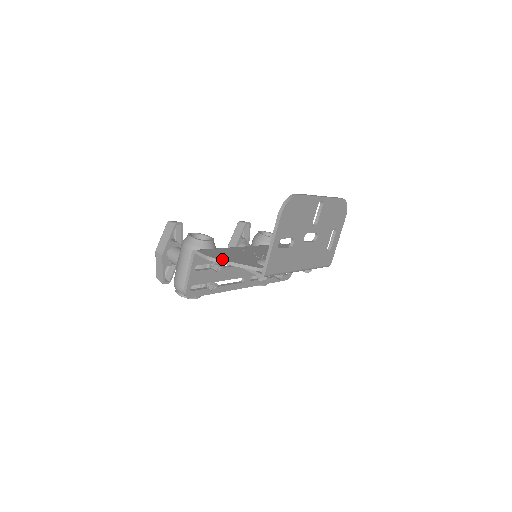
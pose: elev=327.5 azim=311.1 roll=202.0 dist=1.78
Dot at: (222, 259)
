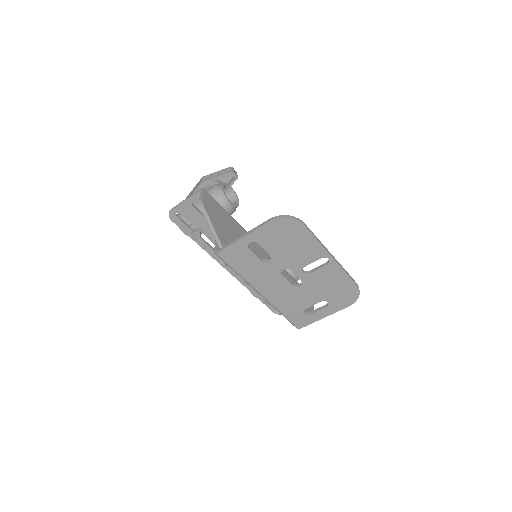
Dot at: (208, 211)
